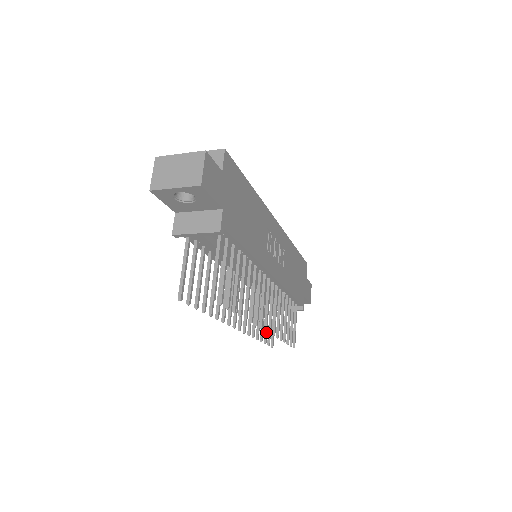
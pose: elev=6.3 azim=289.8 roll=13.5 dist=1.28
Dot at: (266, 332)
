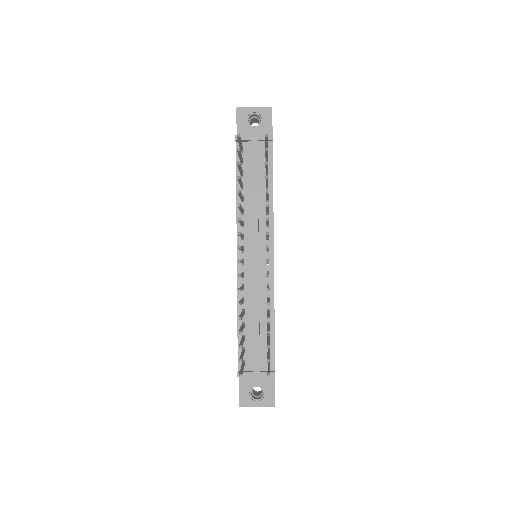
Dot at: (242, 342)
